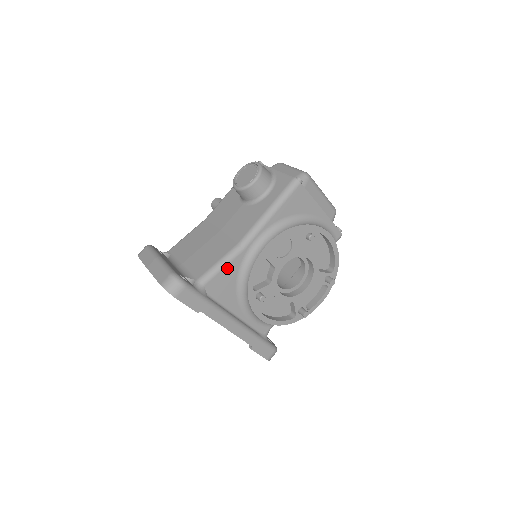
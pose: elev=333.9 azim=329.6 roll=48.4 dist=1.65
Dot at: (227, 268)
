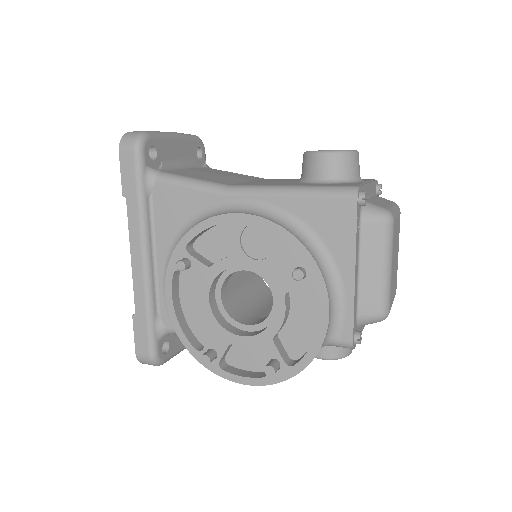
Dot at: (191, 193)
